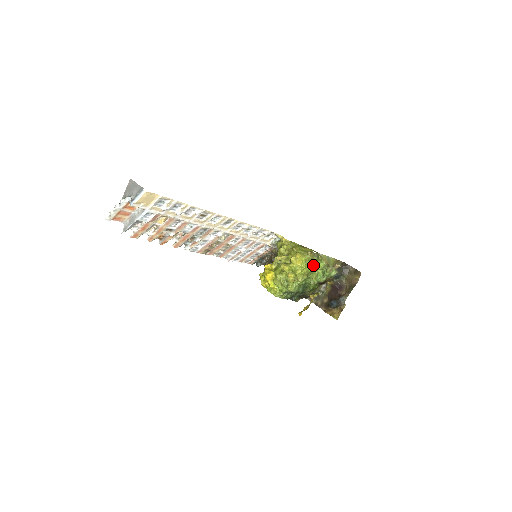
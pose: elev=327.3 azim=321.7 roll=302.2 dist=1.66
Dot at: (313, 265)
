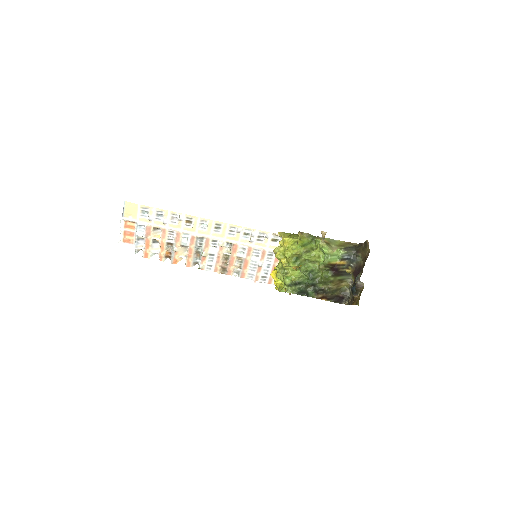
Dot at: (310, 247)
